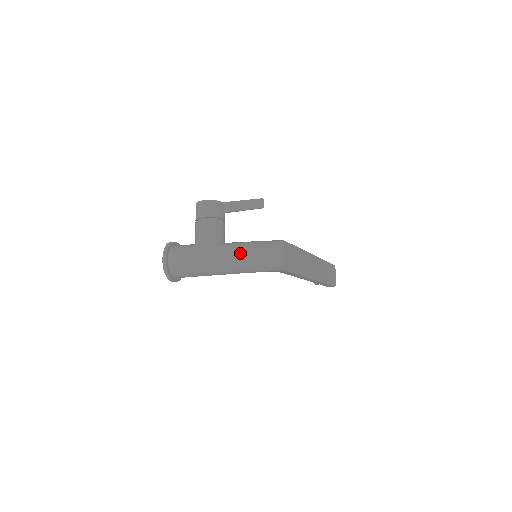
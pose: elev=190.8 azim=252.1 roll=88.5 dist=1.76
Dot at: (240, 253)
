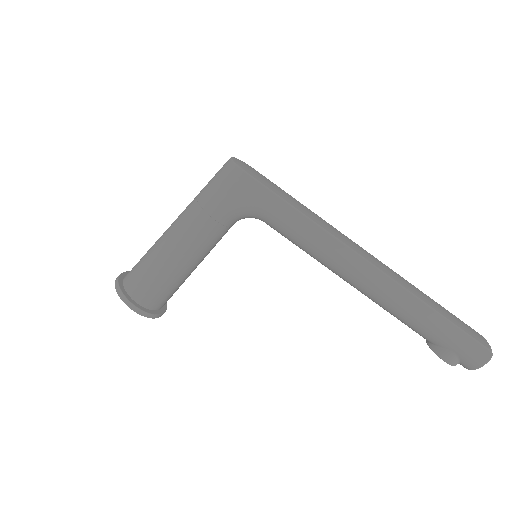
Dot at: occluded
